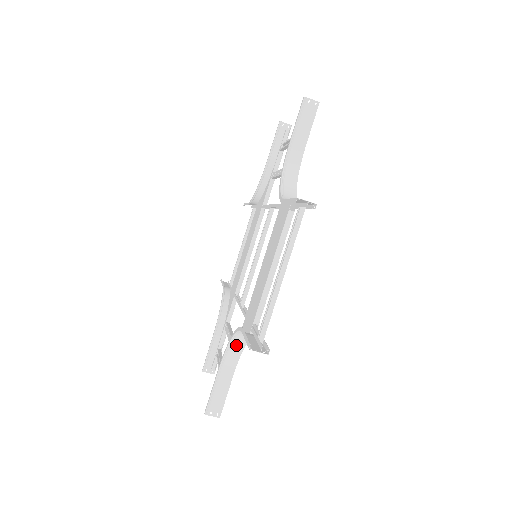
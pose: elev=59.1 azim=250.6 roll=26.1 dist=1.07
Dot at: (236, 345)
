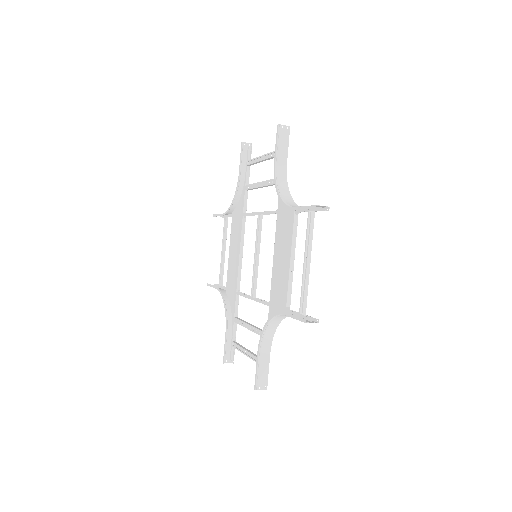
Dot at: (270, 328)
